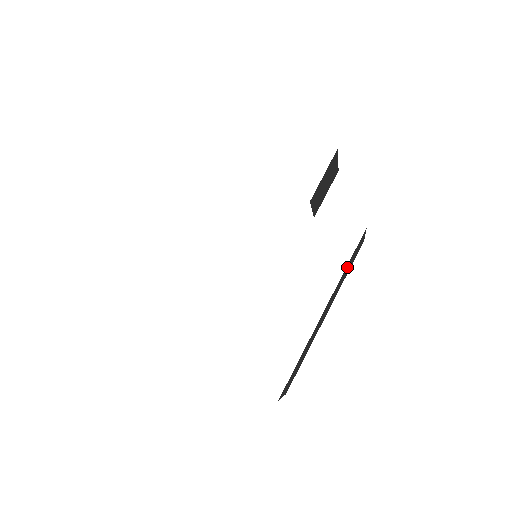
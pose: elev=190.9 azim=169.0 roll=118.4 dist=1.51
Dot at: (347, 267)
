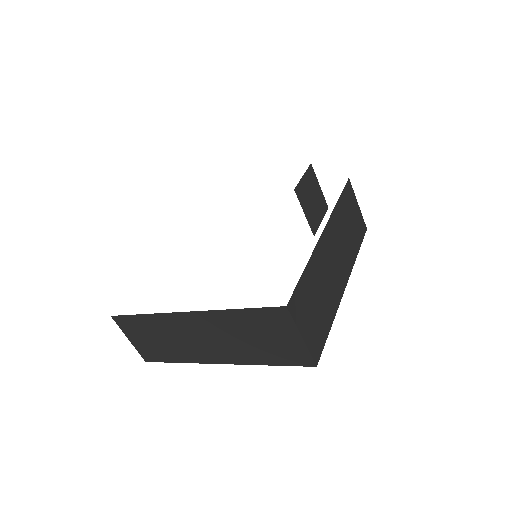
Dot at: (343, 213)
